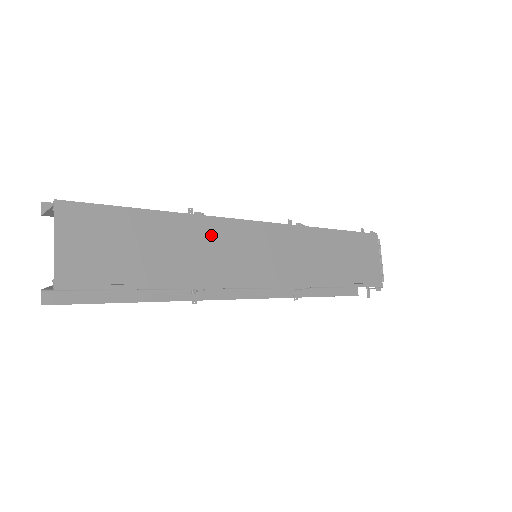
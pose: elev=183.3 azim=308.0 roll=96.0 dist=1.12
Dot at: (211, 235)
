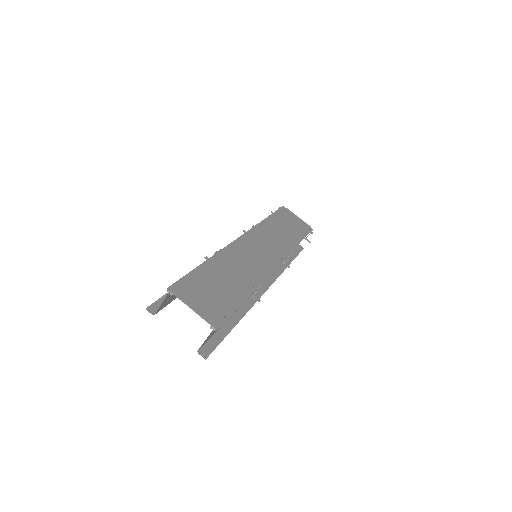
Dot at: (234, 257)
